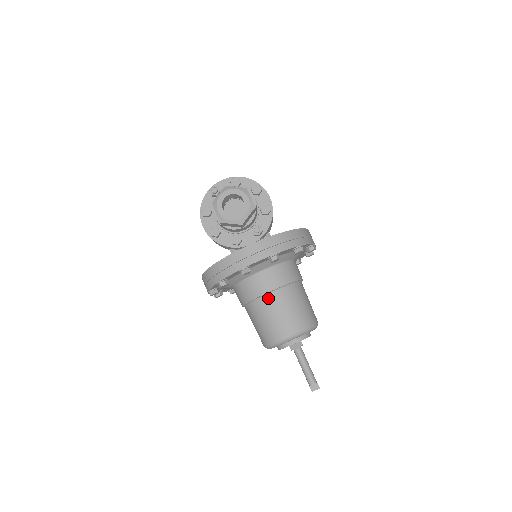
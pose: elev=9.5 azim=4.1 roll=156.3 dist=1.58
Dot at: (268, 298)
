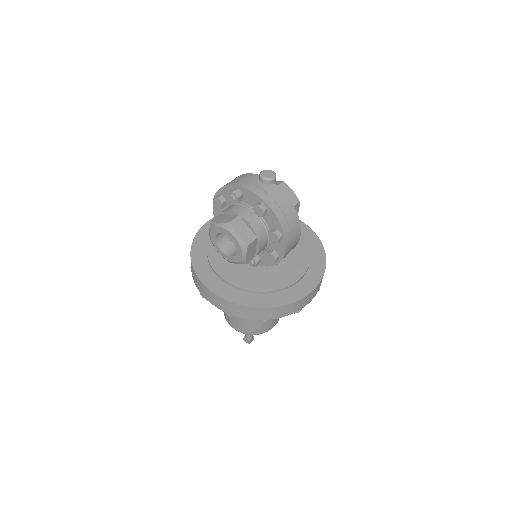
Dot at: occluded
